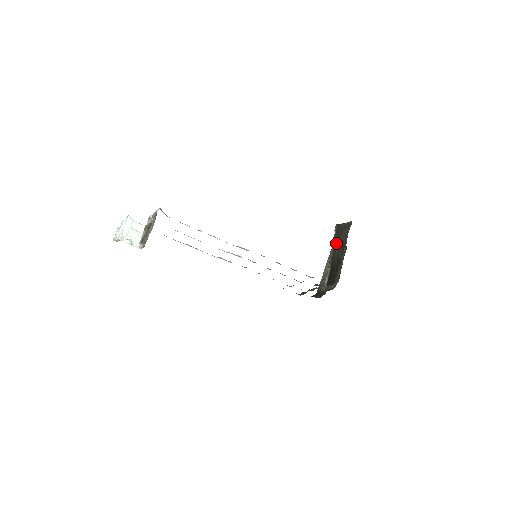
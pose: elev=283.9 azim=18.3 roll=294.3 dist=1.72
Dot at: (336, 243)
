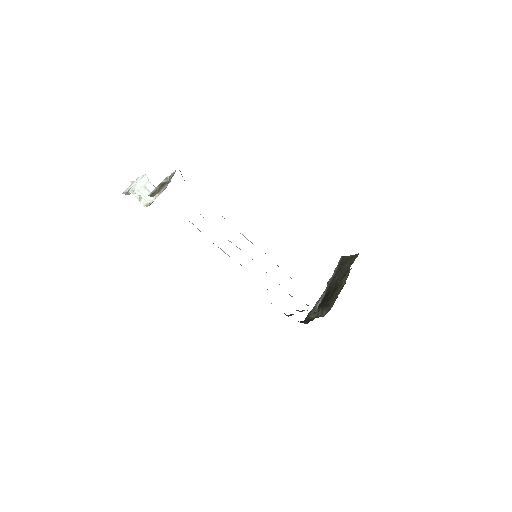
Dot at: (337, 272)
